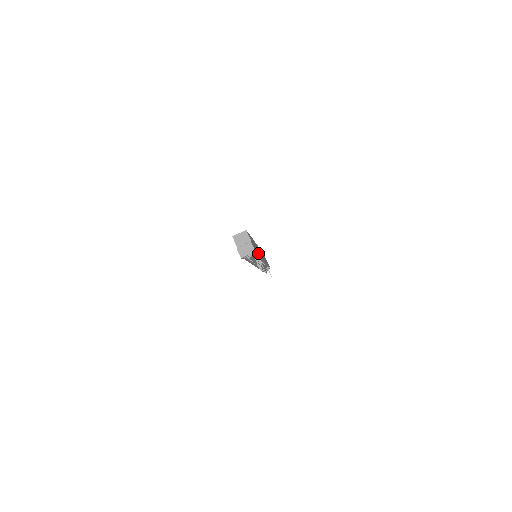
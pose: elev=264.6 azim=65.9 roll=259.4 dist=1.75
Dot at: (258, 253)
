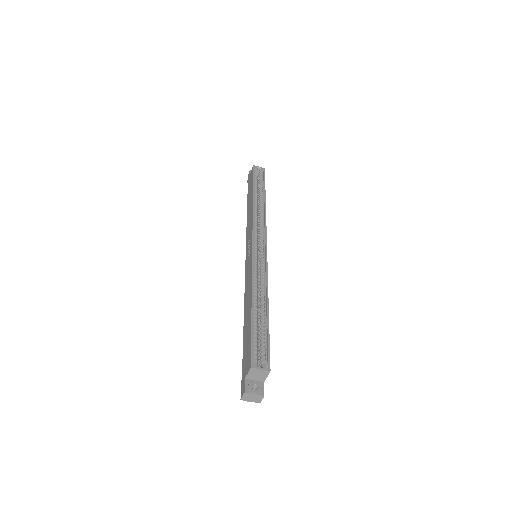
Dot at: occluded
